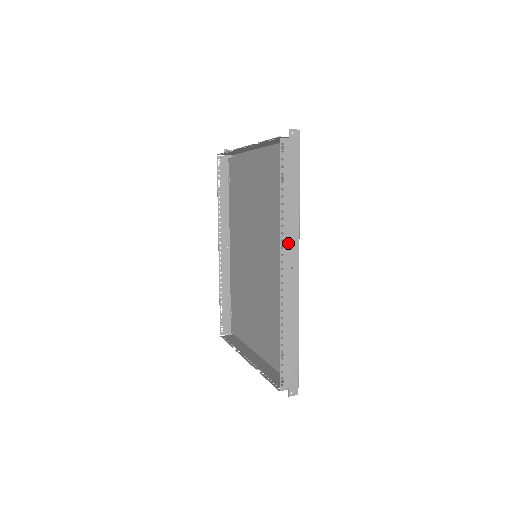
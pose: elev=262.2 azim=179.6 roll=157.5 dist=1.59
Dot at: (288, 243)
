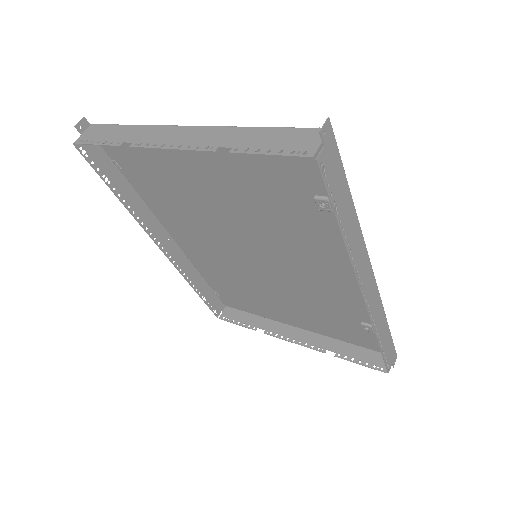
Dot at: (361, 266)
